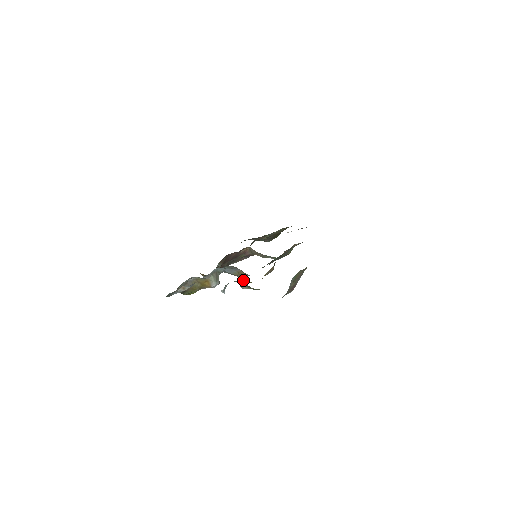
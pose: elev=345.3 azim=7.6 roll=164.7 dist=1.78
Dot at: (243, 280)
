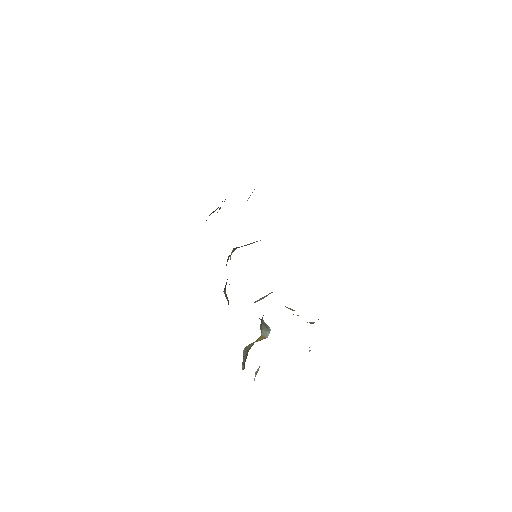
Dot at: occluded
